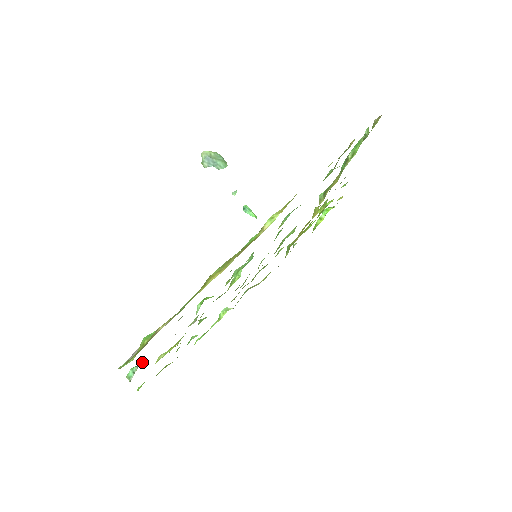
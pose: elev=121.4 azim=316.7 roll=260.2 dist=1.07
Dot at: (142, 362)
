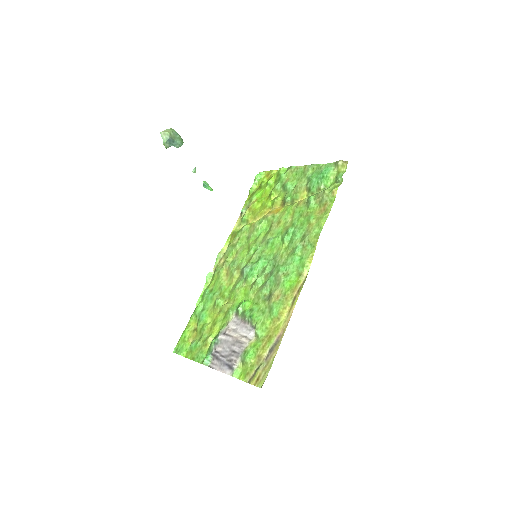
Dot at: (212, 353)
